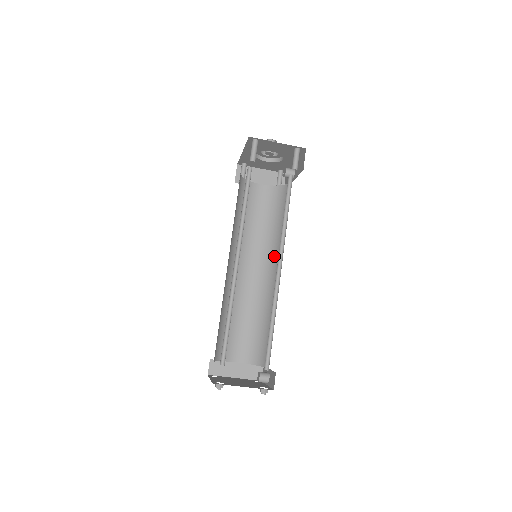
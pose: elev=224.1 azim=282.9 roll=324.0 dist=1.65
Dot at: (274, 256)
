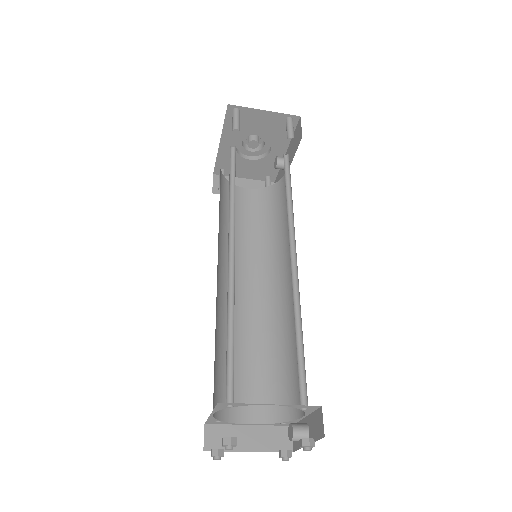
Dot at: (279, 263)
